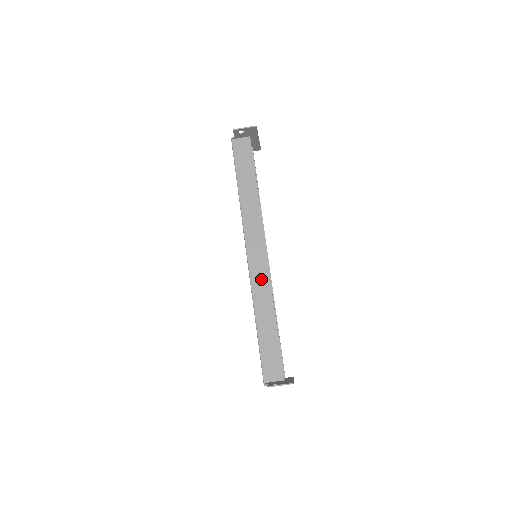
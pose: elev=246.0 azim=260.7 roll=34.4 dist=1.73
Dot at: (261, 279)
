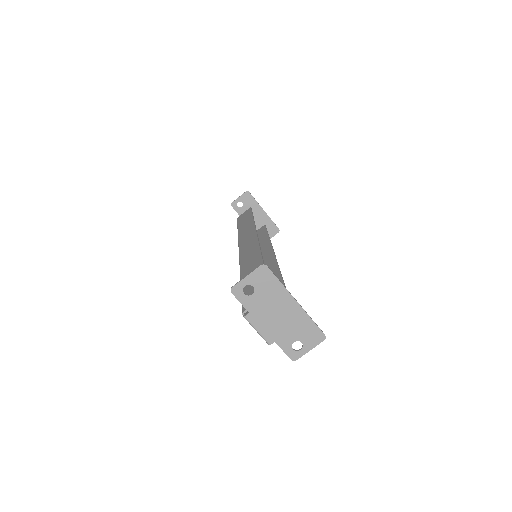
Dot at: (250, 251)
